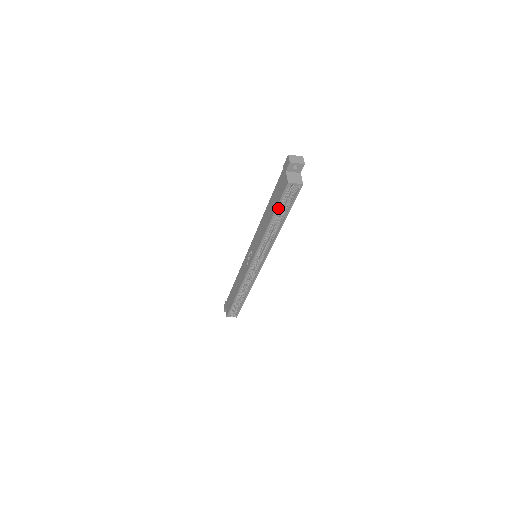
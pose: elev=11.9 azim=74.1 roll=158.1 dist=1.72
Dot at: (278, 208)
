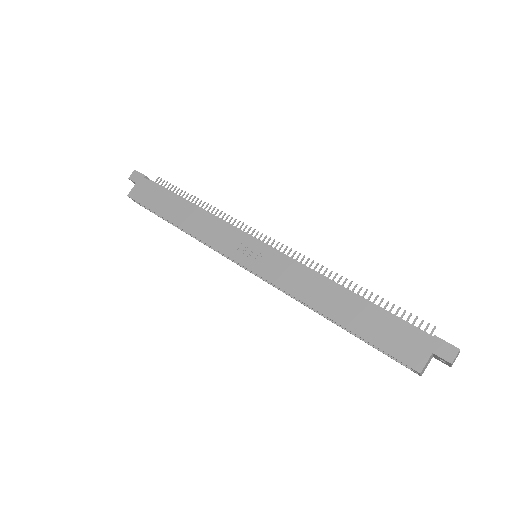
Dot at: (364, 333)
